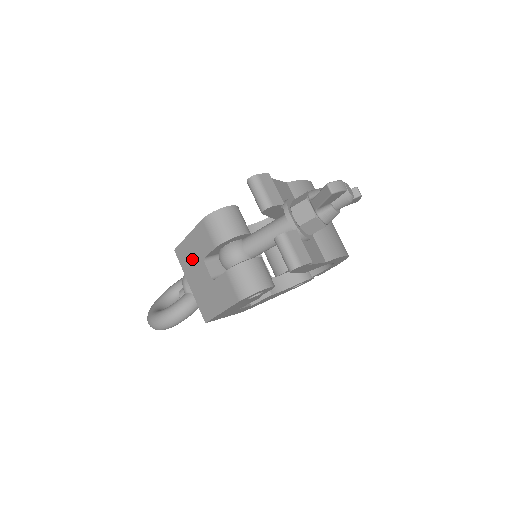
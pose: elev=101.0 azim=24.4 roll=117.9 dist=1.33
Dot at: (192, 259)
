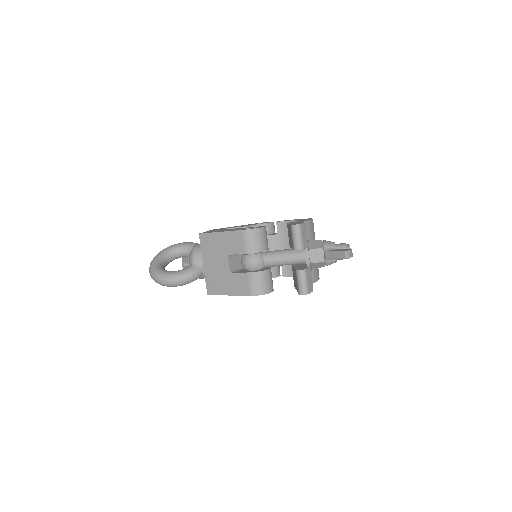
Dot at: (216, 249)
